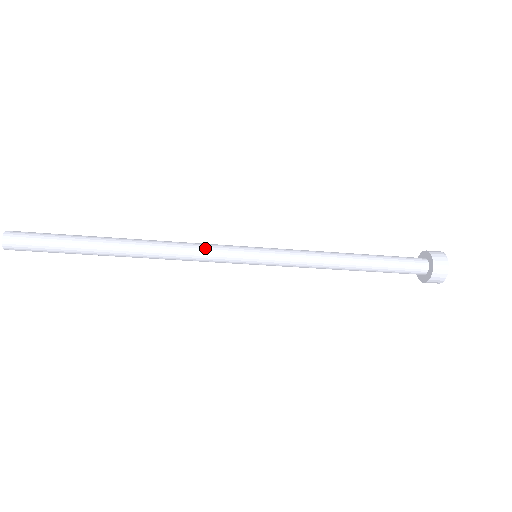
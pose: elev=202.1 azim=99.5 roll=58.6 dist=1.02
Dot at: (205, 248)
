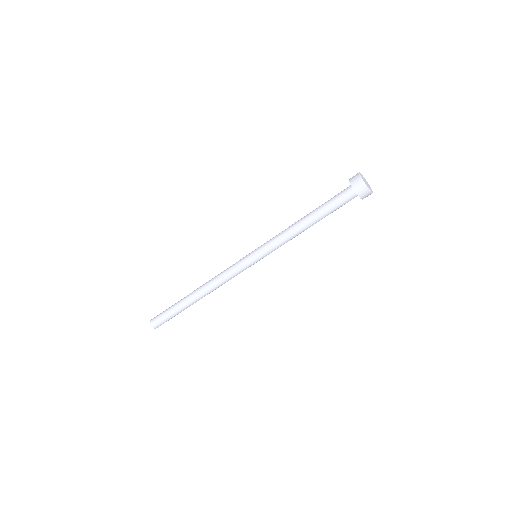
Dot at: occluded
